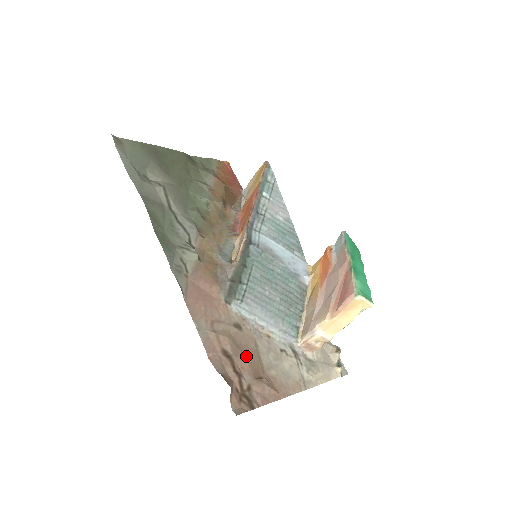
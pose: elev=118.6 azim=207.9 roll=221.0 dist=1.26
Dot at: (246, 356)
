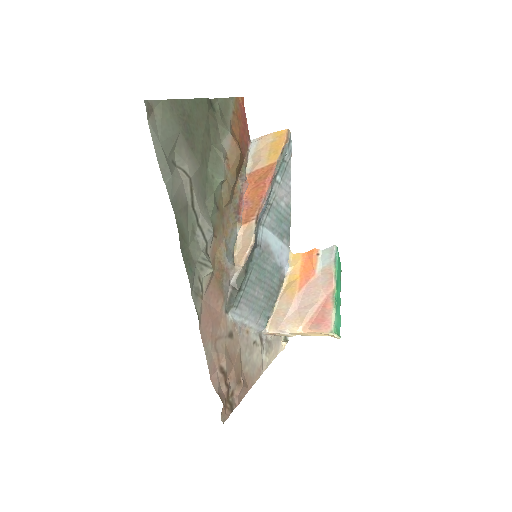
Dot at: (234, 365)
